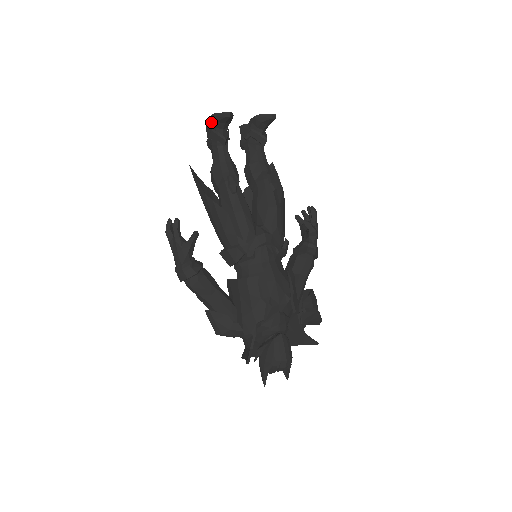
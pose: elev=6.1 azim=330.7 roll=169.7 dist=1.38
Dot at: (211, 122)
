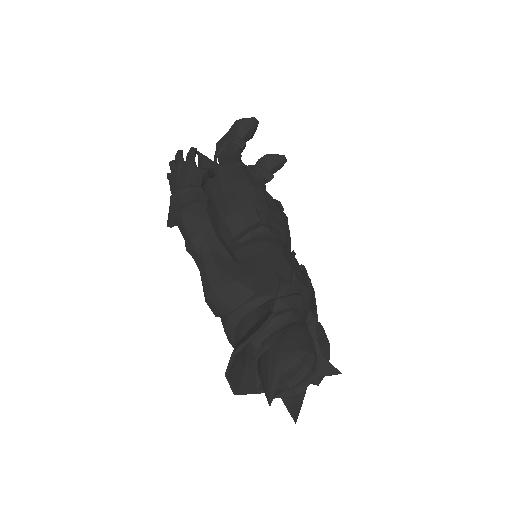
Dot at: (232, 129)
